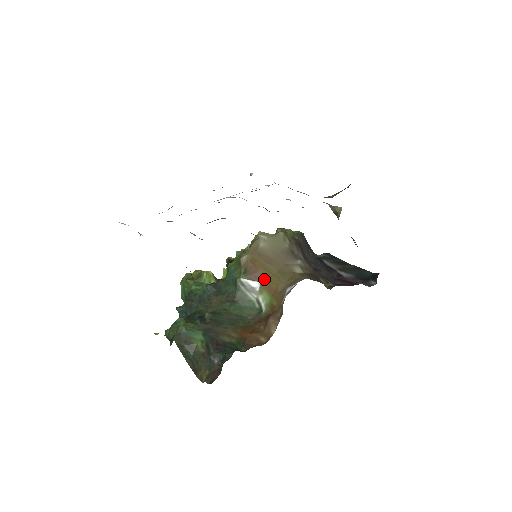
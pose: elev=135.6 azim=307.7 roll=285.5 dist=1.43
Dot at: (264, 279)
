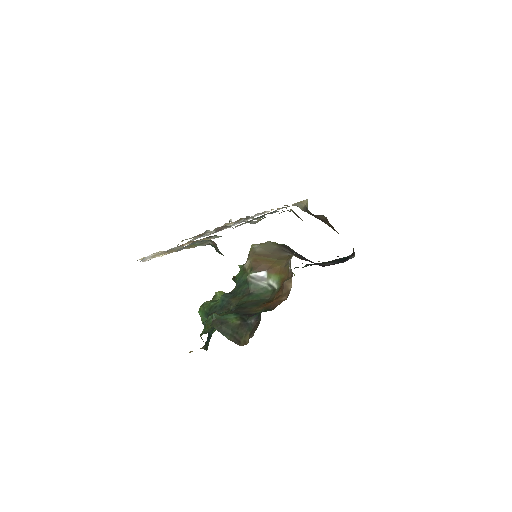
Dot at: (268, 267)
